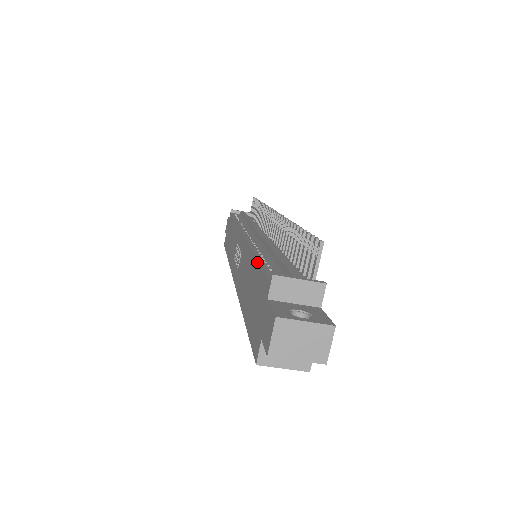
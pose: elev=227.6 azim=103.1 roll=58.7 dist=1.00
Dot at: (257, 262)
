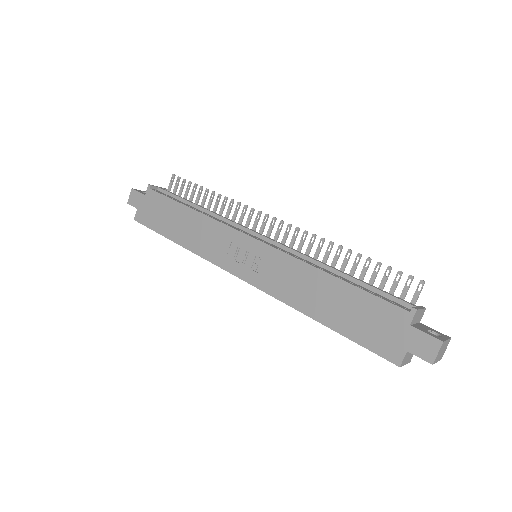
Dot at: (353, 287)
